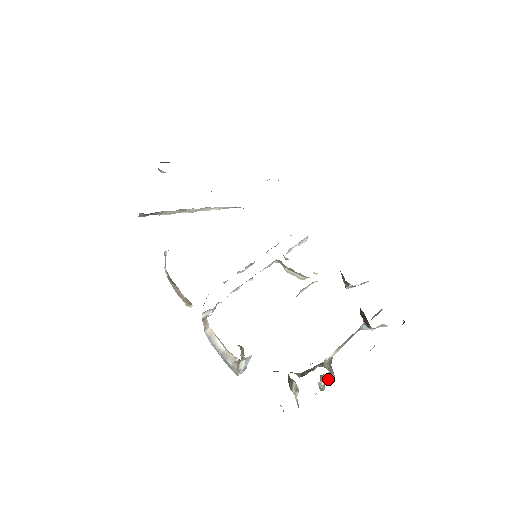
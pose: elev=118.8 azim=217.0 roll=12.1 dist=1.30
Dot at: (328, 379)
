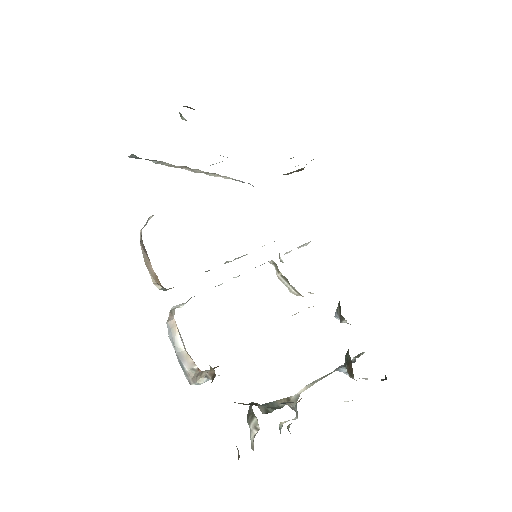
Dot at: occluded
